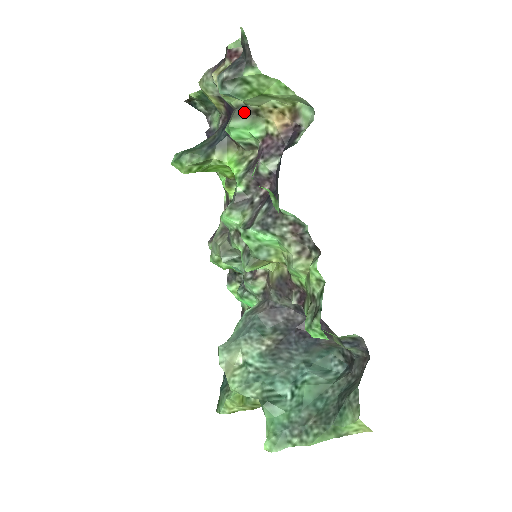
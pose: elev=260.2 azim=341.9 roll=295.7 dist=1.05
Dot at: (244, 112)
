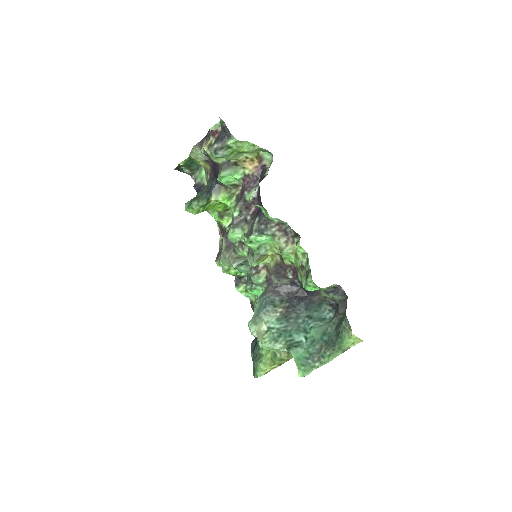
Dot at: (228, 165)
